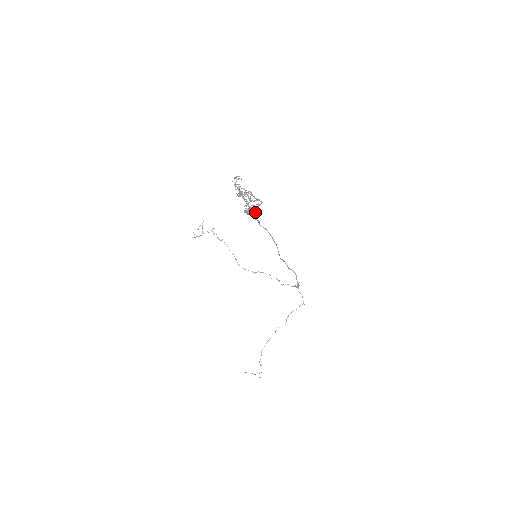
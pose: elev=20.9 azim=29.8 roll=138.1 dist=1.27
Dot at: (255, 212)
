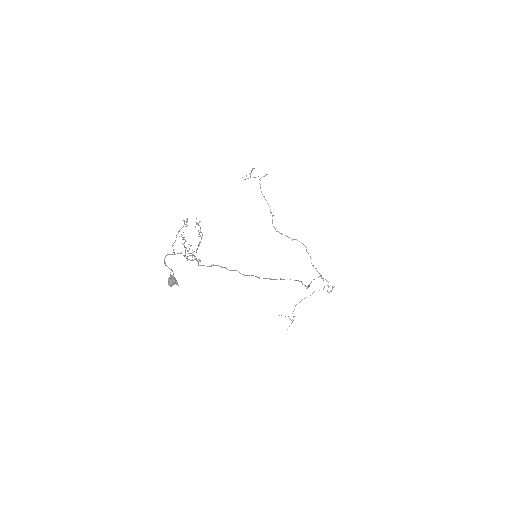
Dot at: (176, 283)
